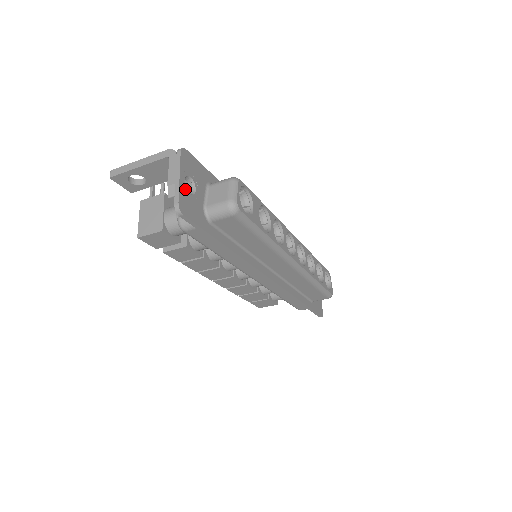
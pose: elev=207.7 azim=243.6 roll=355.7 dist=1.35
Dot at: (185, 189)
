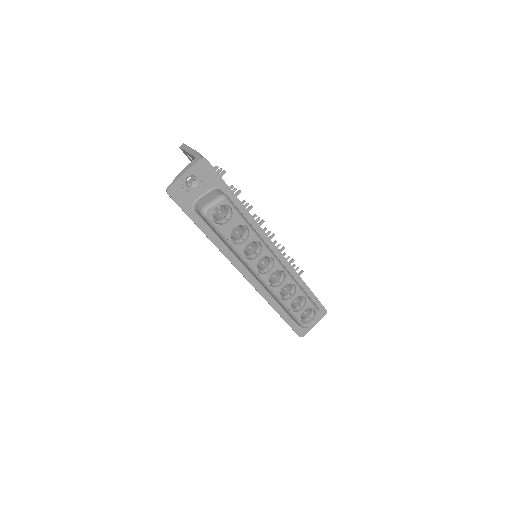
Dot at: (184, 182)
